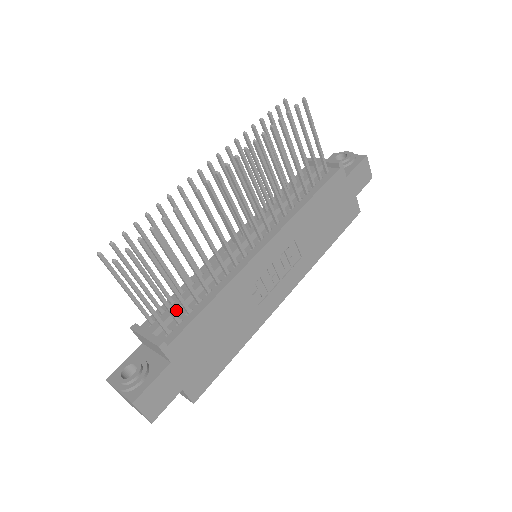
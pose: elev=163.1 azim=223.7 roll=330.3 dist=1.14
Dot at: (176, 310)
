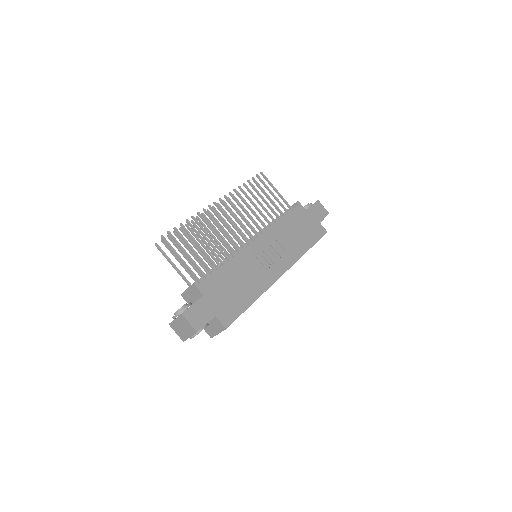
Dot at: occluded
